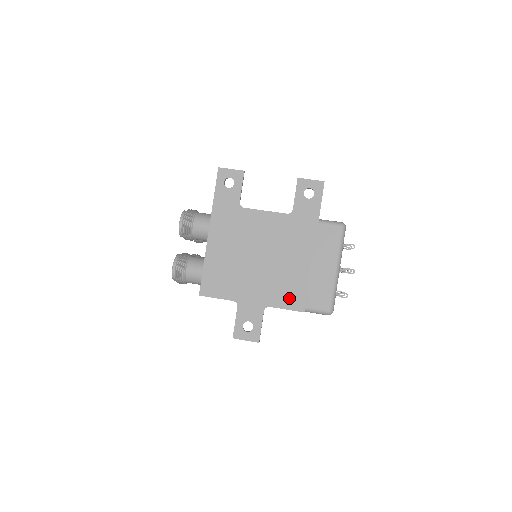
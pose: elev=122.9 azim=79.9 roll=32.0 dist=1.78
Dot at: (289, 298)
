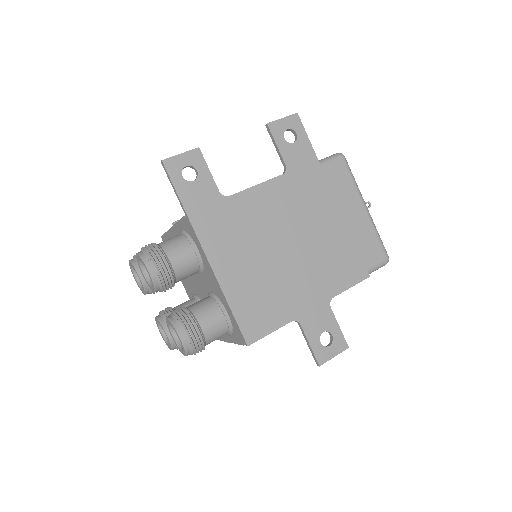
Dot at: (346, 272)
